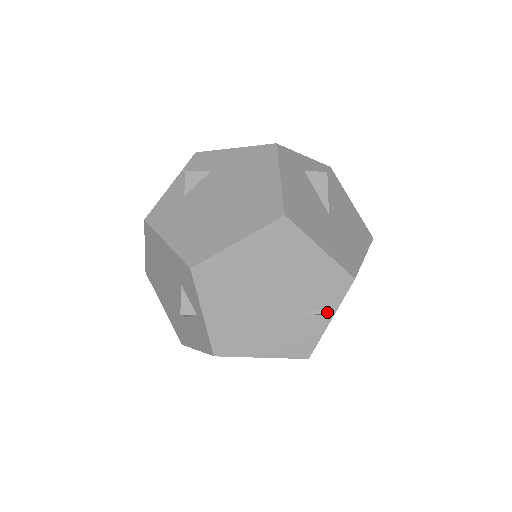
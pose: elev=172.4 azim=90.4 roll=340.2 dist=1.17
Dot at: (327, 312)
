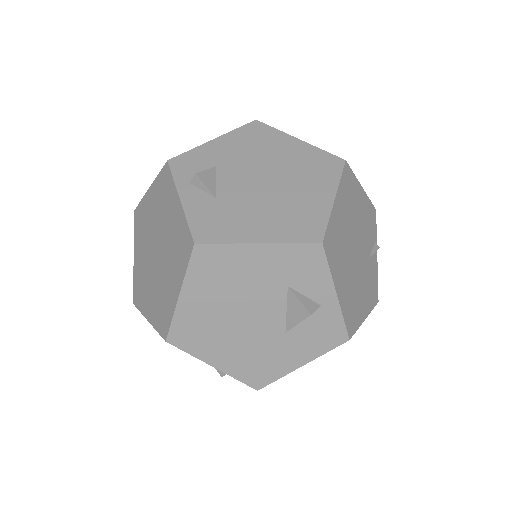
Dot at: (376, 248)
